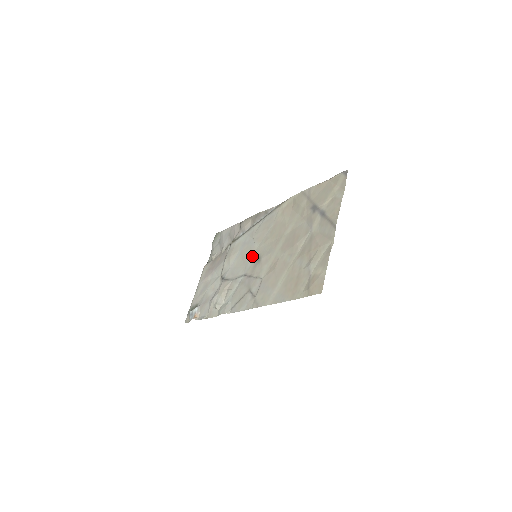
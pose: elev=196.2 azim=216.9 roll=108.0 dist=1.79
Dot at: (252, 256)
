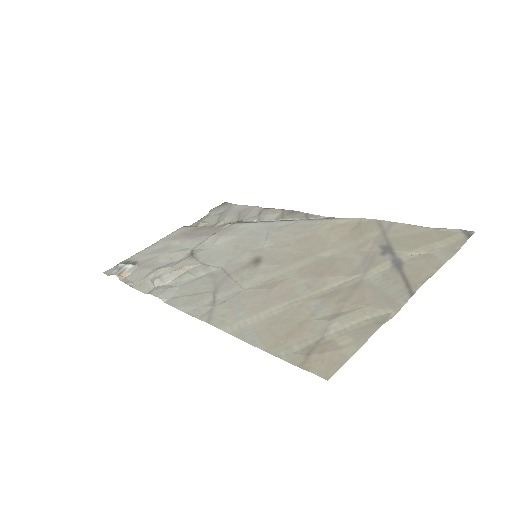
Dot at: (251, 252)
